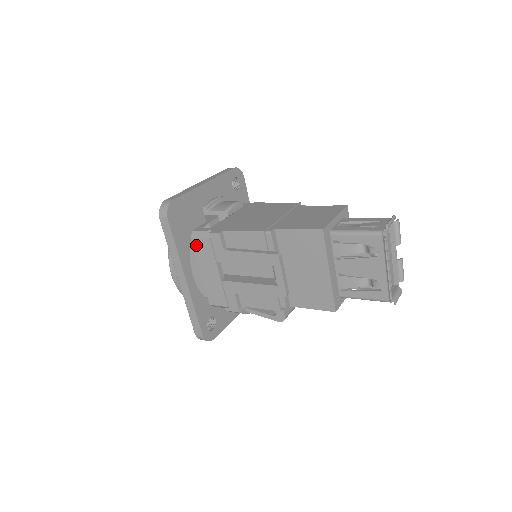
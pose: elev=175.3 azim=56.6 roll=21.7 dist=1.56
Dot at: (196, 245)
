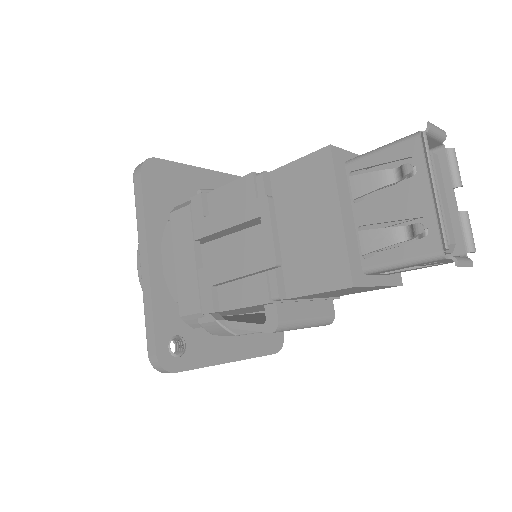
Dot at: (174, 222)
